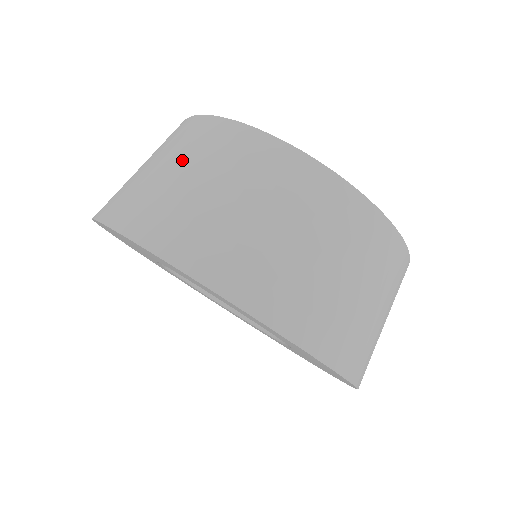
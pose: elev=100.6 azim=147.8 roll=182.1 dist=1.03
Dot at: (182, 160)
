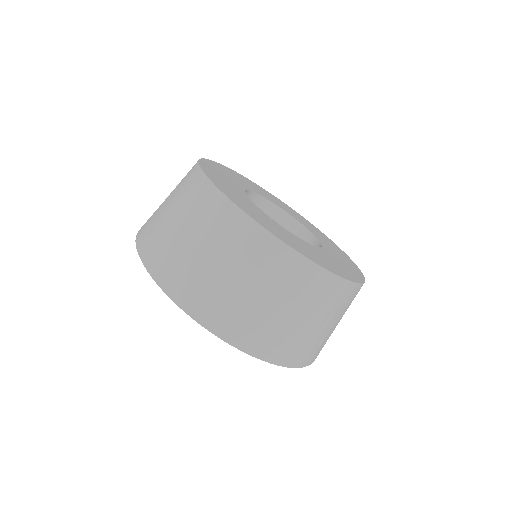
Dot at: (199, 232)
